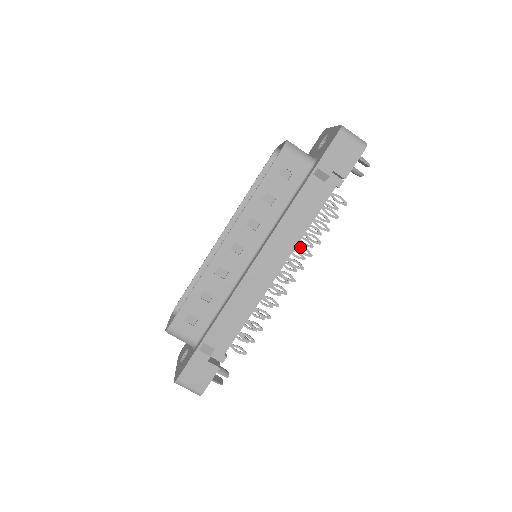
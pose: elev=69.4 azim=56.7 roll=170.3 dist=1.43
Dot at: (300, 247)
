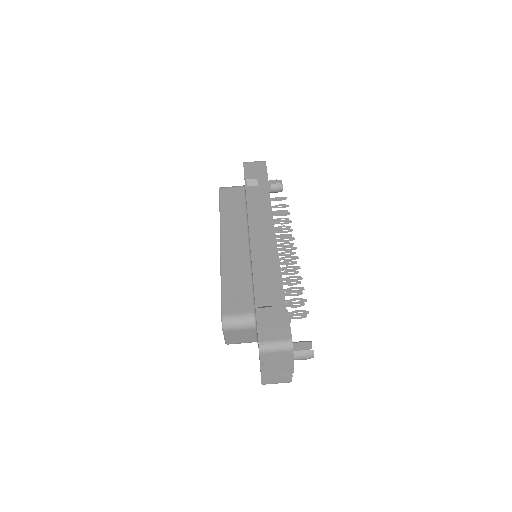
Dot at: (280, 230)
